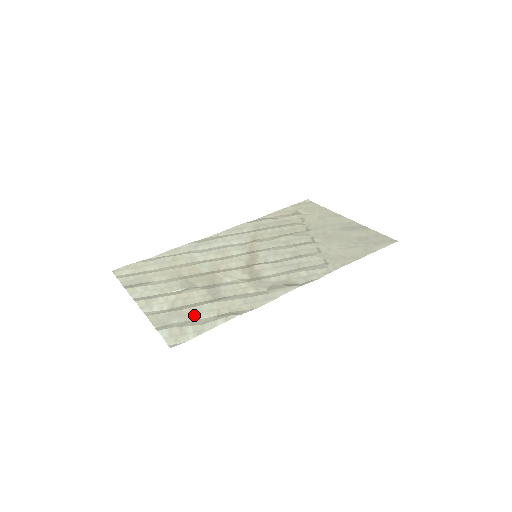
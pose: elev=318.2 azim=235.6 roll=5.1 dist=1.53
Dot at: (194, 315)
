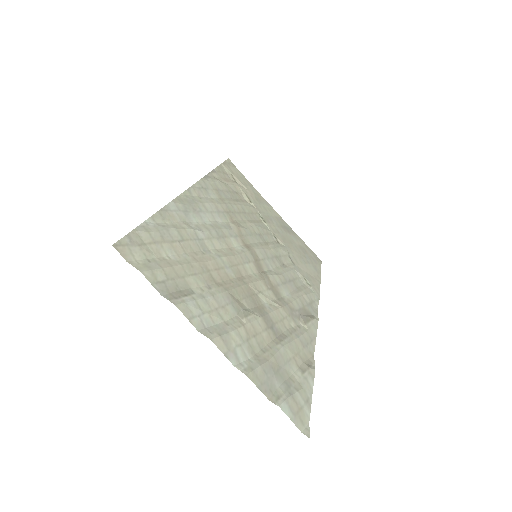
Dot at: (284, 370)
